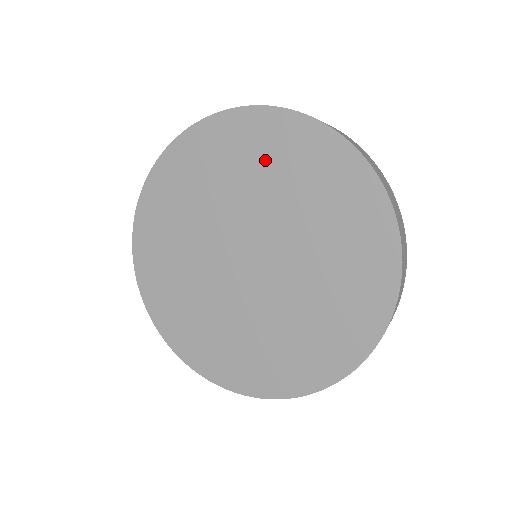
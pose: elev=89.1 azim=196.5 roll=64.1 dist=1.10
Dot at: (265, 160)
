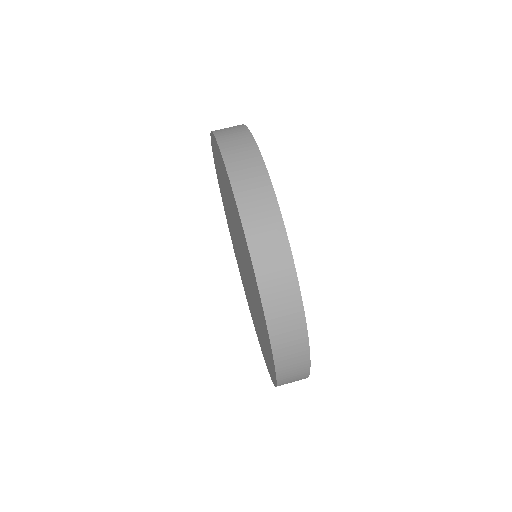
Dot at: (225, 183)
